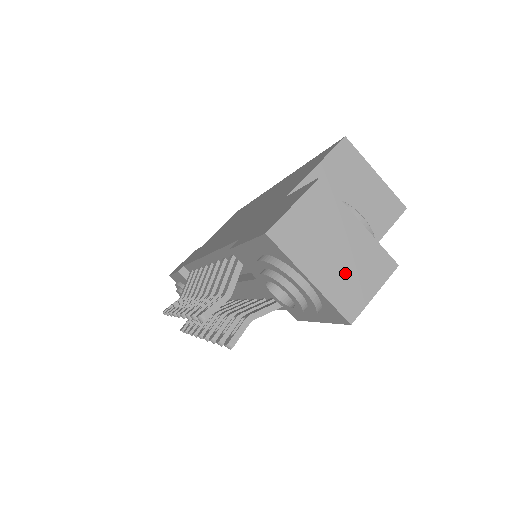
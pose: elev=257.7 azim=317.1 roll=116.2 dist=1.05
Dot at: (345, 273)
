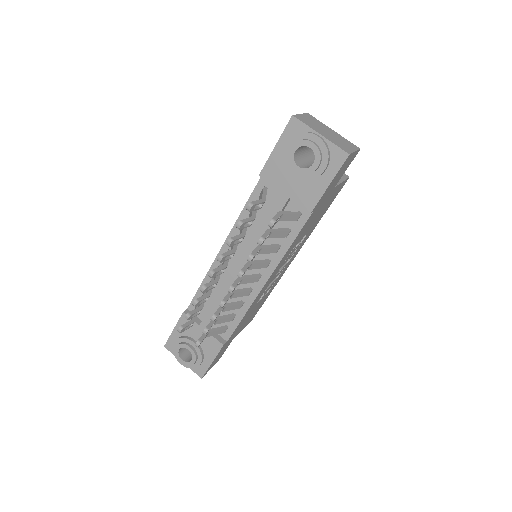
Dot at: (336, 140)
